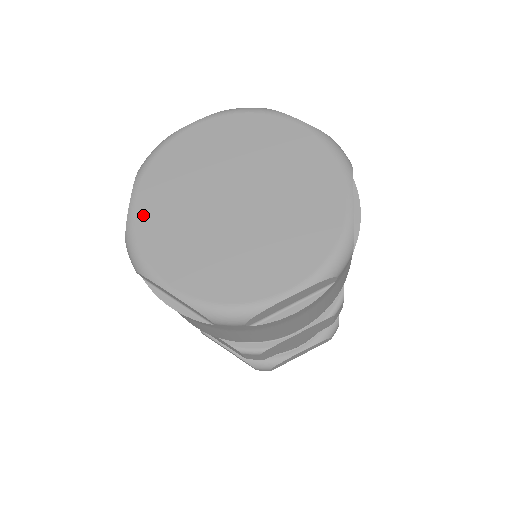
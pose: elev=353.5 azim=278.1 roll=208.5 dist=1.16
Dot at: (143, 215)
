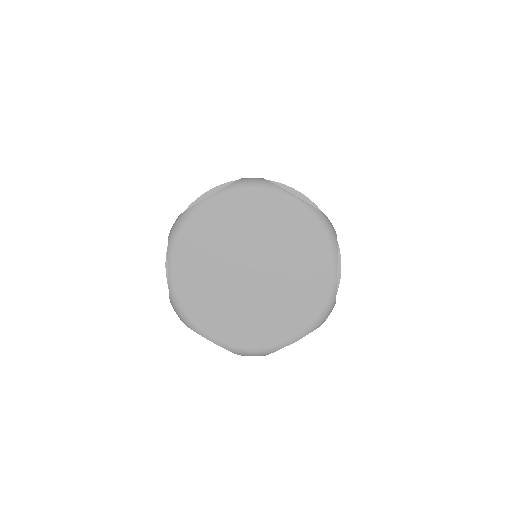
Dot at: (181, 284)
